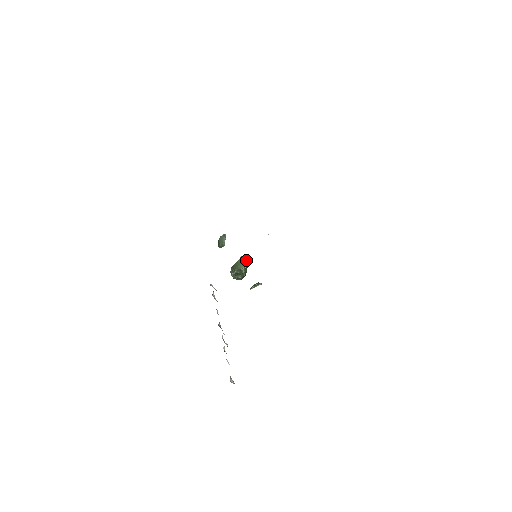
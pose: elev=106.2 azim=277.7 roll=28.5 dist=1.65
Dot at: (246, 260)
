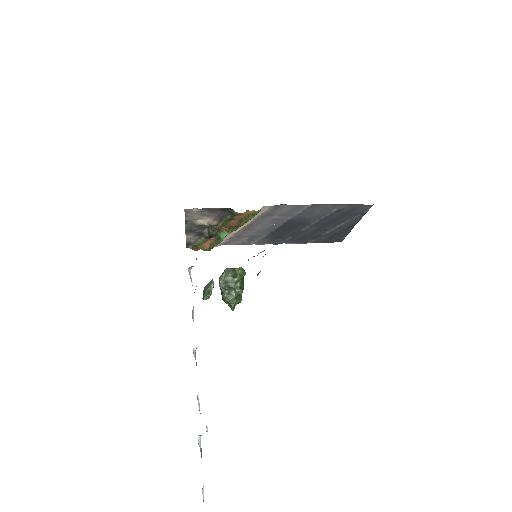
Dot at: occluded
